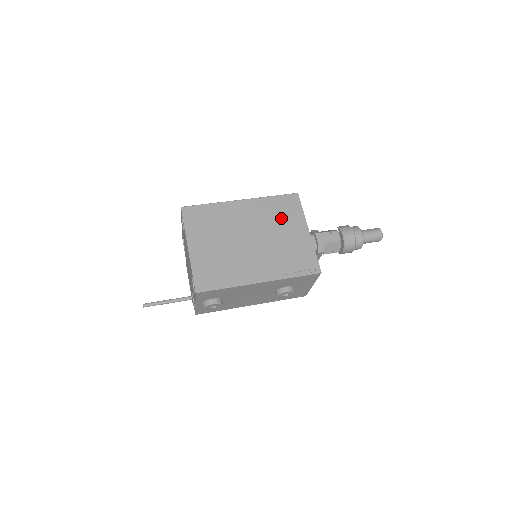
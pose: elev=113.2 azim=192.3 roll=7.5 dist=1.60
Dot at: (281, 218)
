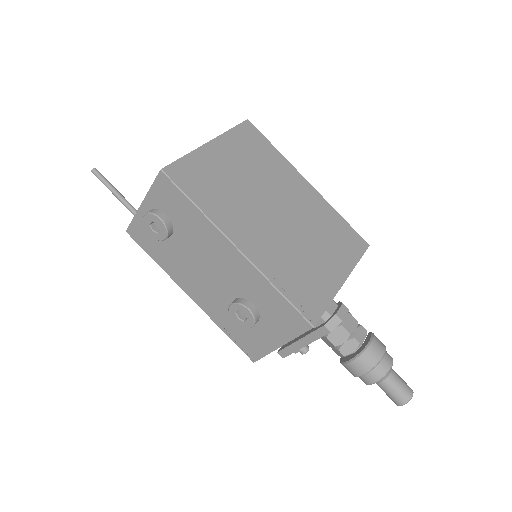
Dot at: (330, 238)
